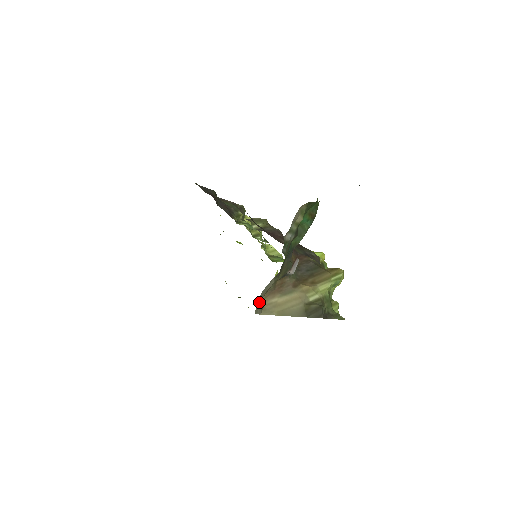
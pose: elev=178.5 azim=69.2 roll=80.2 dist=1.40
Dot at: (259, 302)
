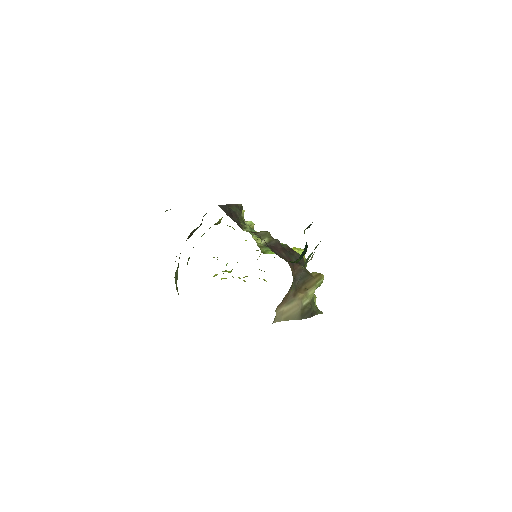
Dot at: occluded
